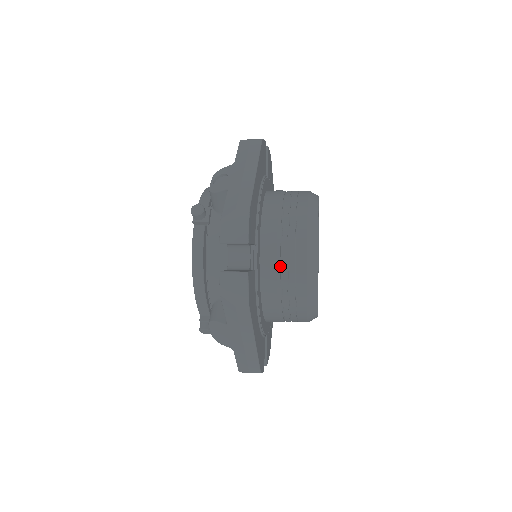
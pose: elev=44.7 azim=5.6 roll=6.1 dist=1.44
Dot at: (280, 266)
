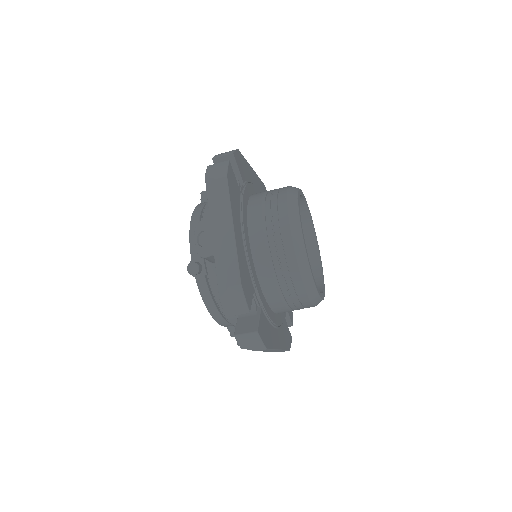
Dot at: (281, 291)
